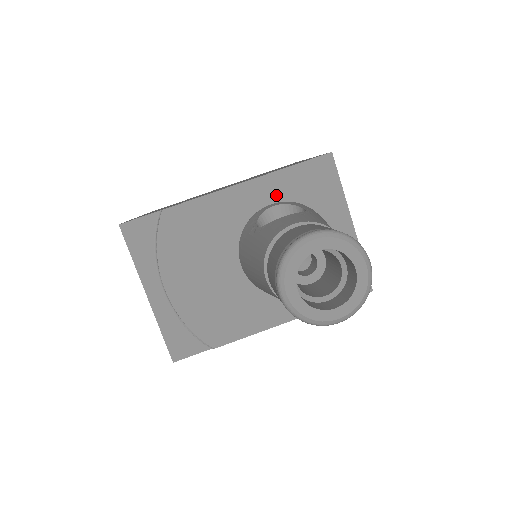
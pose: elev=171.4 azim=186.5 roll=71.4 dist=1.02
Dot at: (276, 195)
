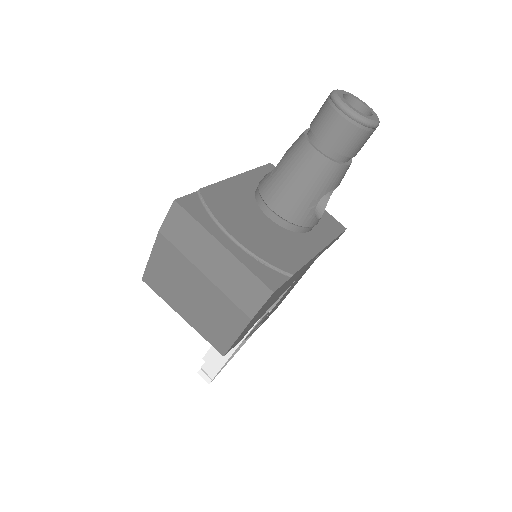
Dot at: (259, 181)
